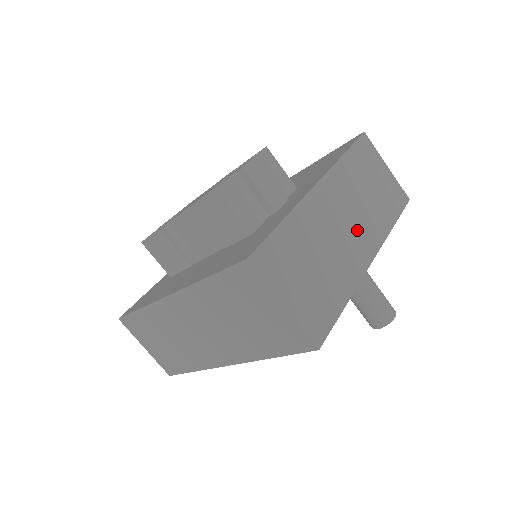
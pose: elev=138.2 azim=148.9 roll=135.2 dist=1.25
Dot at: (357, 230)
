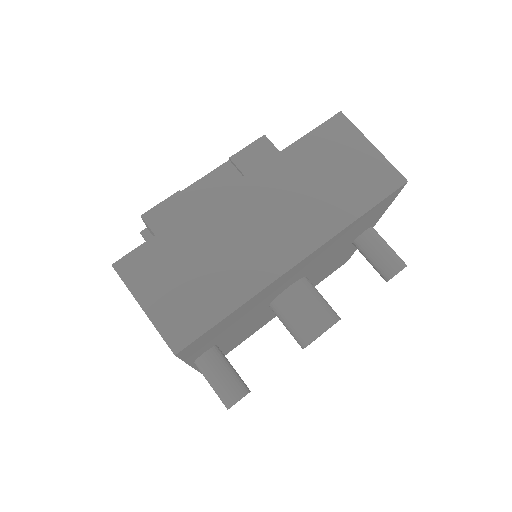
Dot at: occluded
